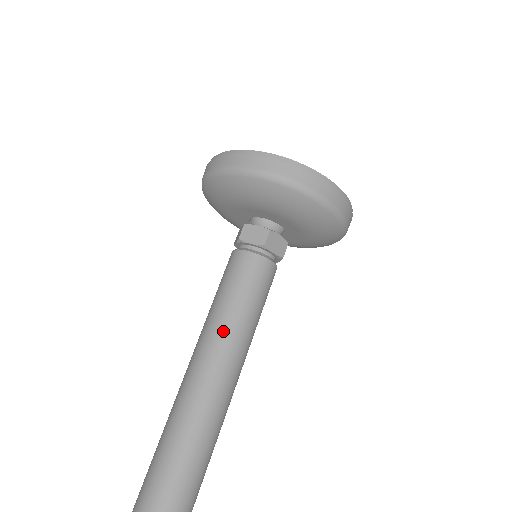
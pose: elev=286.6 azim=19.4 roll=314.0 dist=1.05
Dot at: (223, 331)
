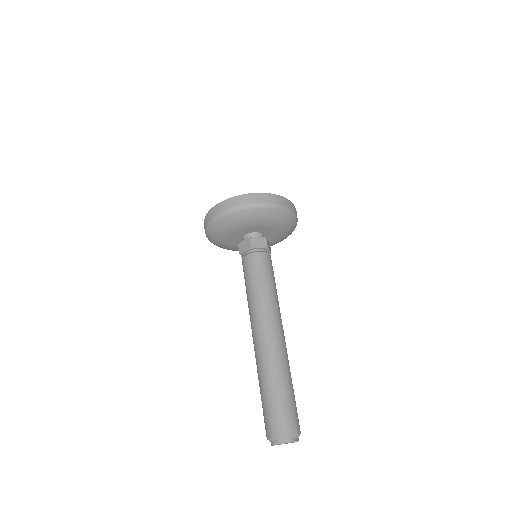
Dot at: (255, 301)
